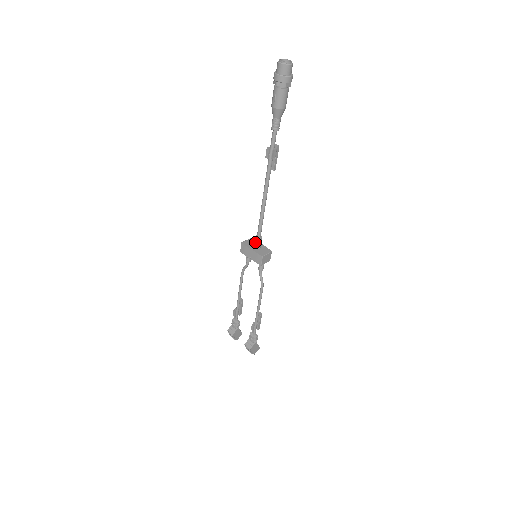
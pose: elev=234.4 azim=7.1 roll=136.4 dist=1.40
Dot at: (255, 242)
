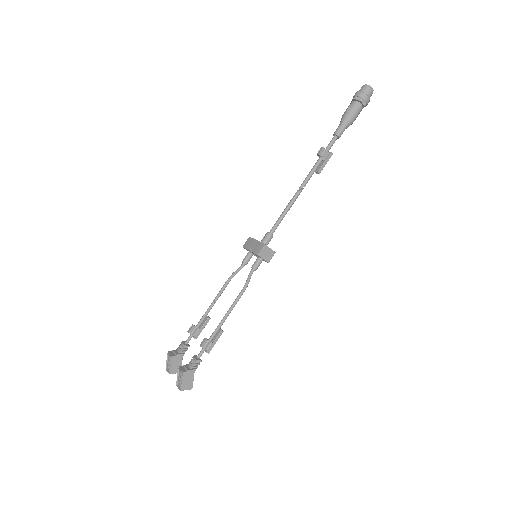
Dot at: (264, 237)
